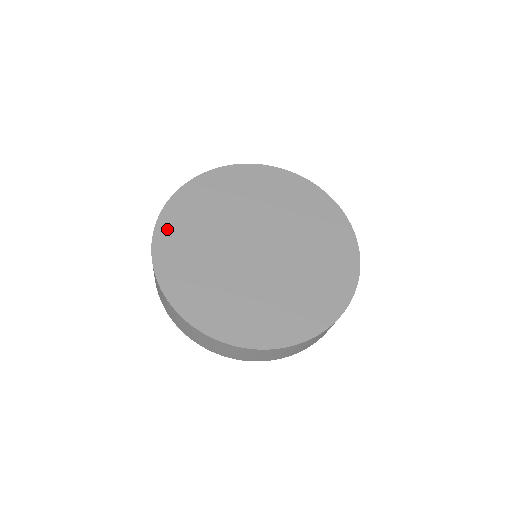
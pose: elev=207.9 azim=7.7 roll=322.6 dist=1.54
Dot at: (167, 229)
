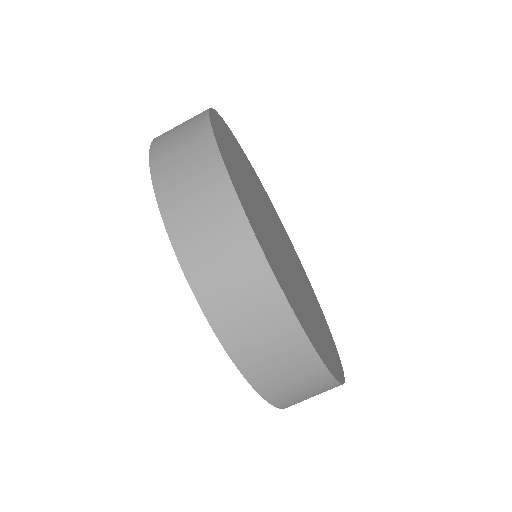
Dot at: (219, 130)
